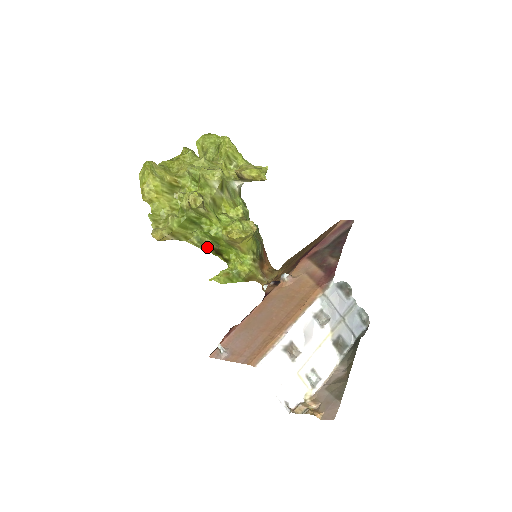
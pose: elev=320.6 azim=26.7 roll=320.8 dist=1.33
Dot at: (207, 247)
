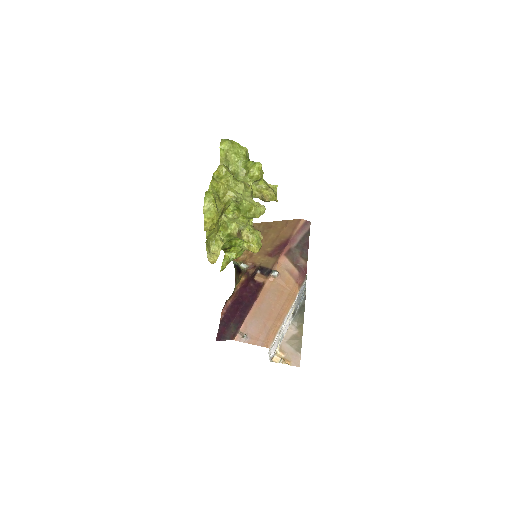
Dot at: occluded
